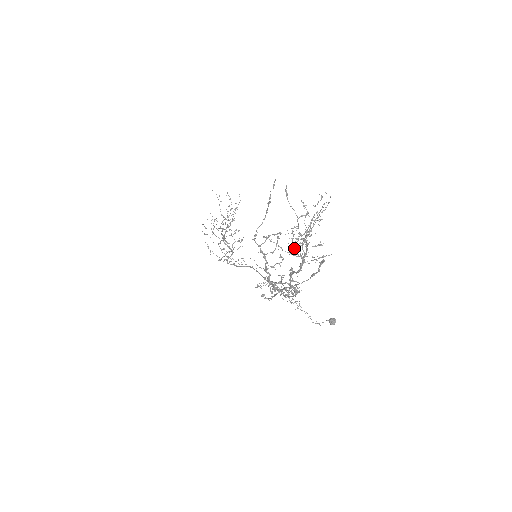
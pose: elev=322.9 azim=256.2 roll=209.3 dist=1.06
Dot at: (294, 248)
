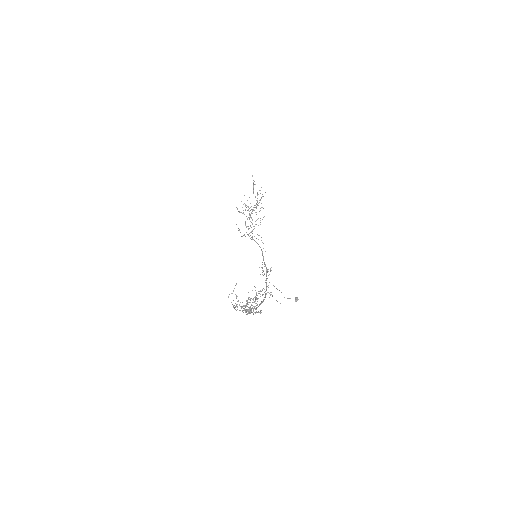
Dot at: occluded
